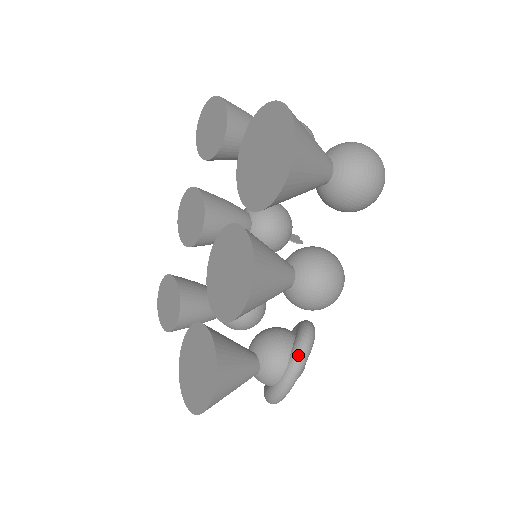
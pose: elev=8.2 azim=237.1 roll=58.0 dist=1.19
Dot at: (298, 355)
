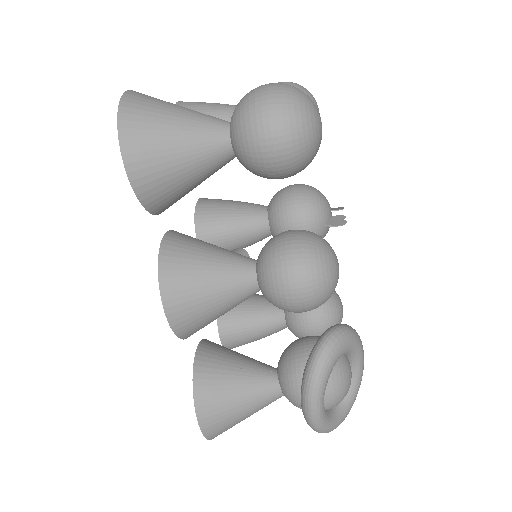
Dot at: (308, 371)
